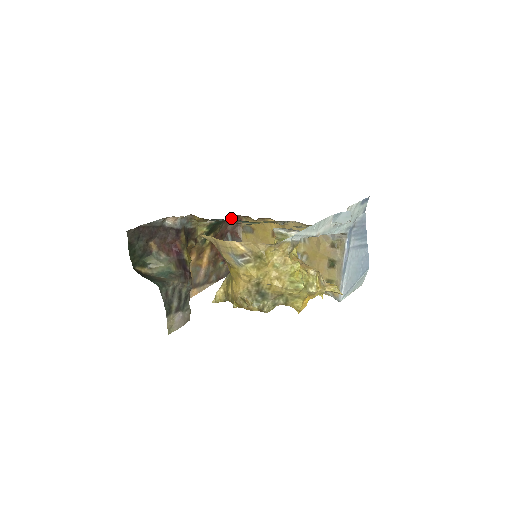
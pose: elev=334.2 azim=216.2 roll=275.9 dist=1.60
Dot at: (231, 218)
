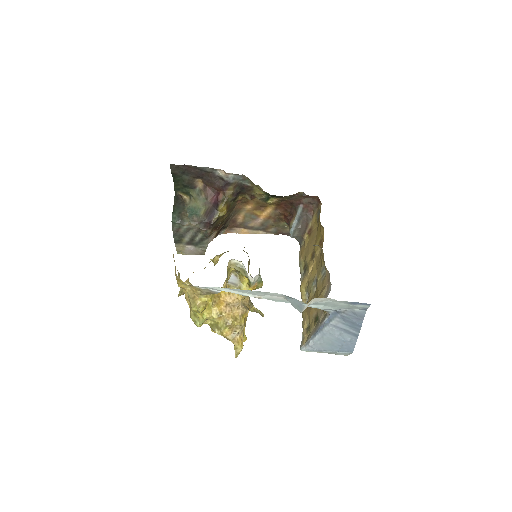
Dot at: (306, 195)
